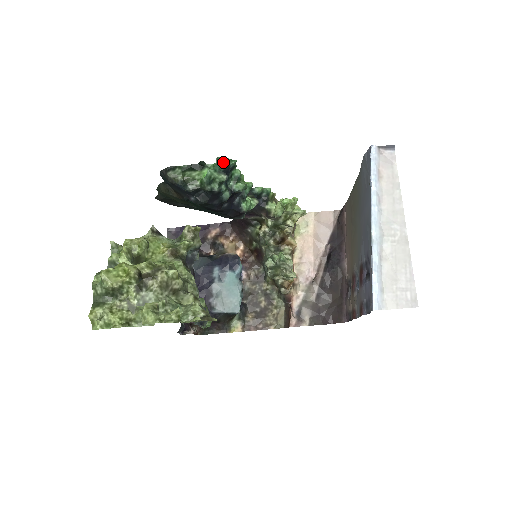
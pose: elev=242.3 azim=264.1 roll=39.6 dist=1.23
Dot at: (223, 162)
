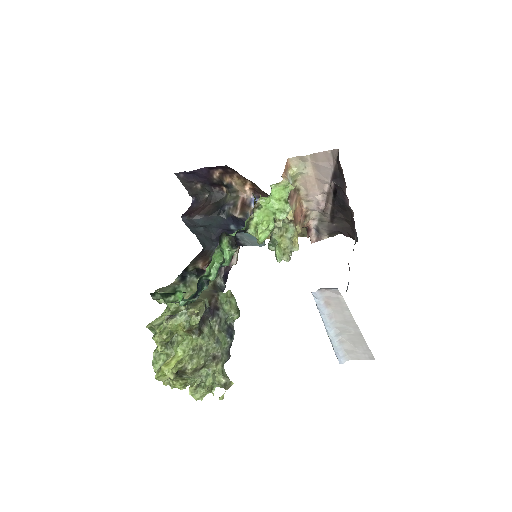
Dot at: (187, 299)
